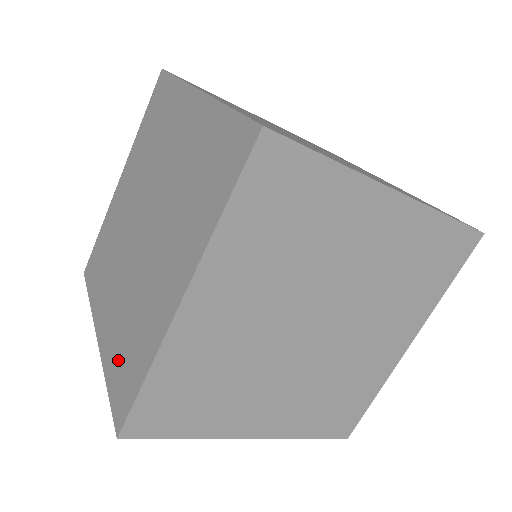
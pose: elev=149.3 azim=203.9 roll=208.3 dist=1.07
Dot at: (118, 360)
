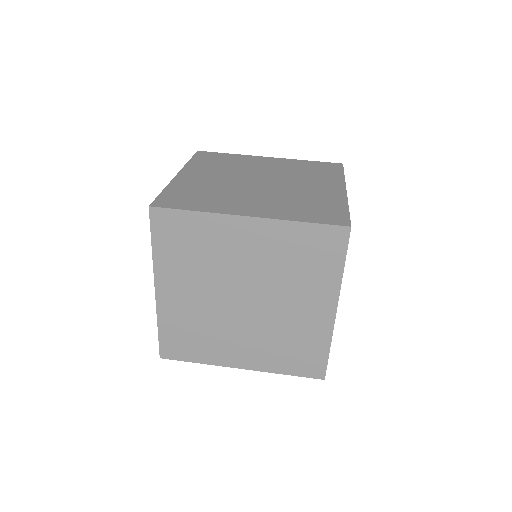
Dot at: (289, 360)
